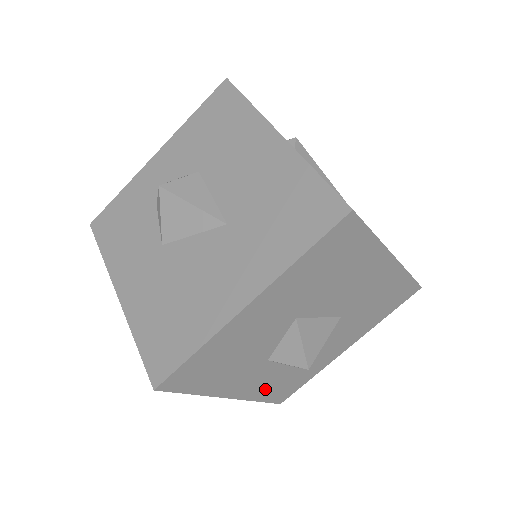
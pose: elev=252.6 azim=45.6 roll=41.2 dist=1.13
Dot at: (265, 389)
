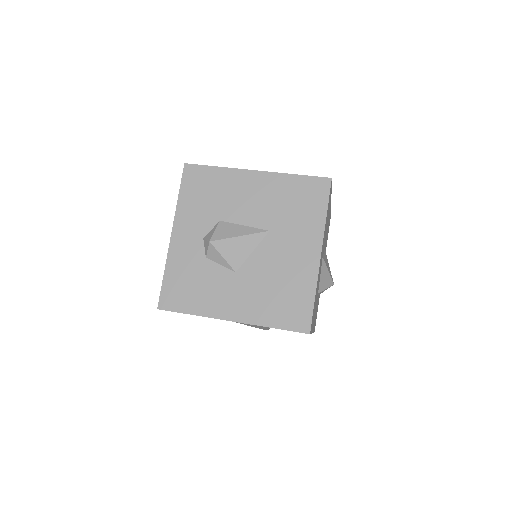
Dot at: occluded
